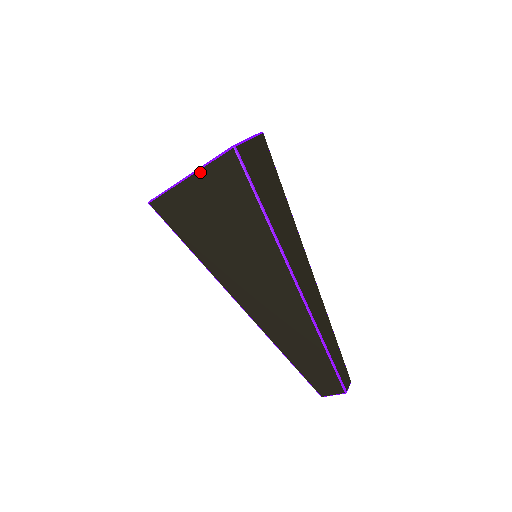
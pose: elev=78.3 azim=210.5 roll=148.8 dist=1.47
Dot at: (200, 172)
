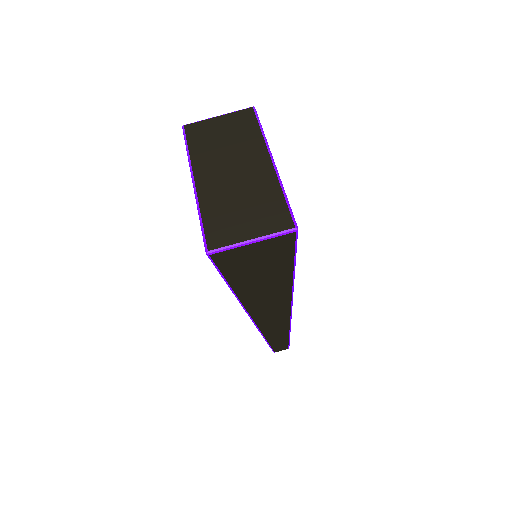
Dot at: (197, 202)
